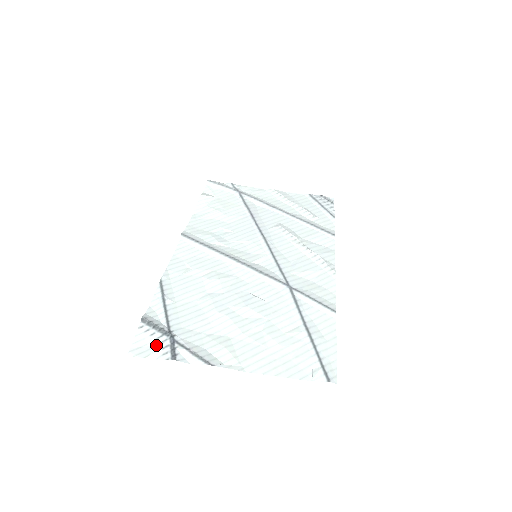
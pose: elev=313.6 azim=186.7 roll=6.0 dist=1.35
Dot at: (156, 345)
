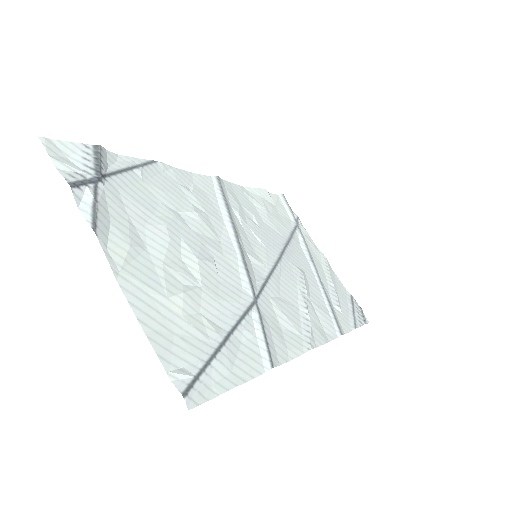
Dot at: (75, 165)
